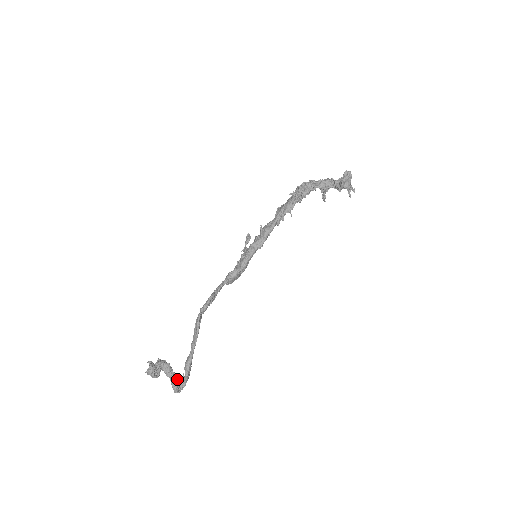
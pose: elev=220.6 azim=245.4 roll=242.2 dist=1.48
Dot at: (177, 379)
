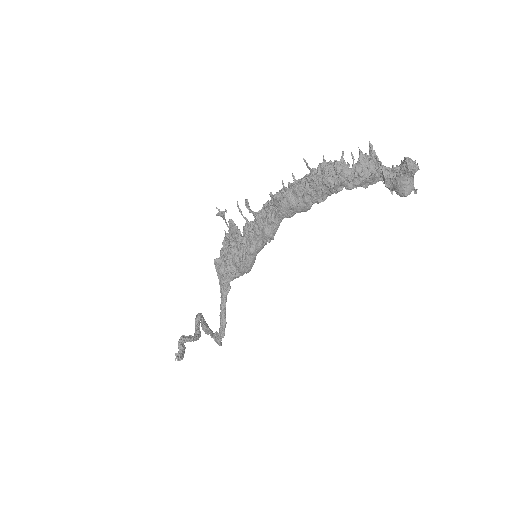
Dot at: (199, 335)
